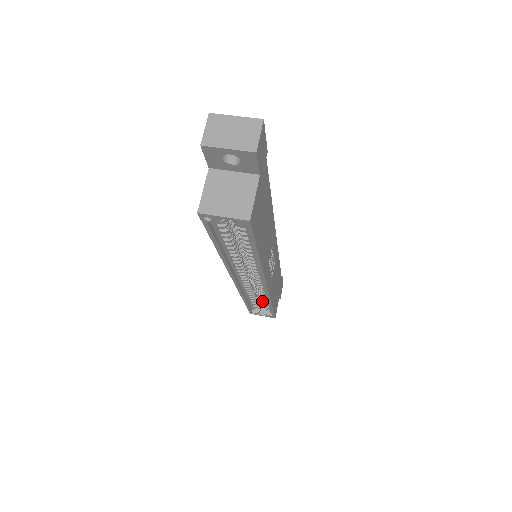
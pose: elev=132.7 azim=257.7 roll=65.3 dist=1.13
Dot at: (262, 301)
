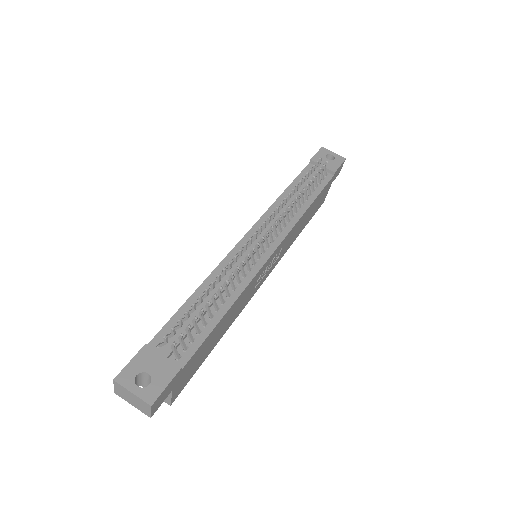
Dot at: occluded
